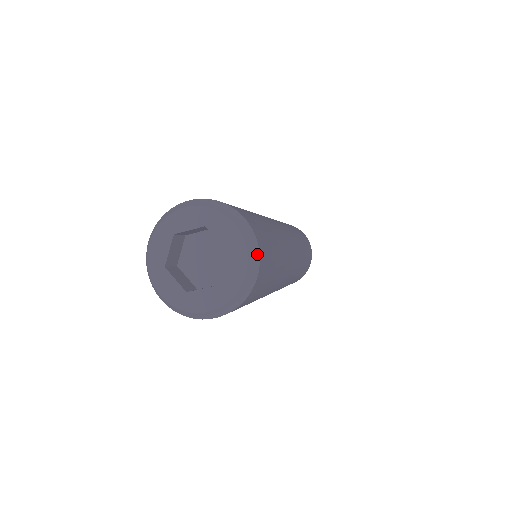
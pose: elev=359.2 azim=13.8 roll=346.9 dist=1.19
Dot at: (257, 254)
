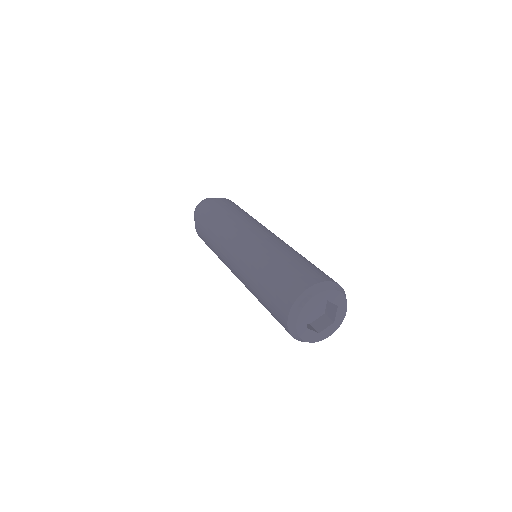
Dot at: occluded
